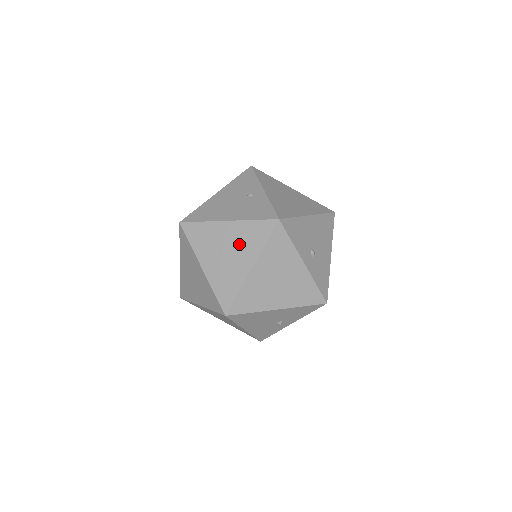
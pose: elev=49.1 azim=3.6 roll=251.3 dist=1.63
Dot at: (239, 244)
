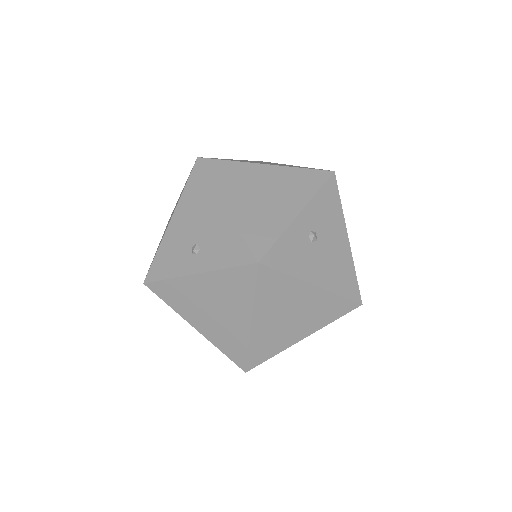
Dot at: occluded
